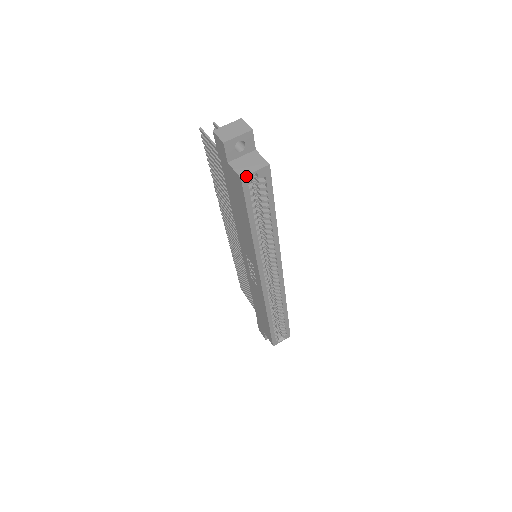
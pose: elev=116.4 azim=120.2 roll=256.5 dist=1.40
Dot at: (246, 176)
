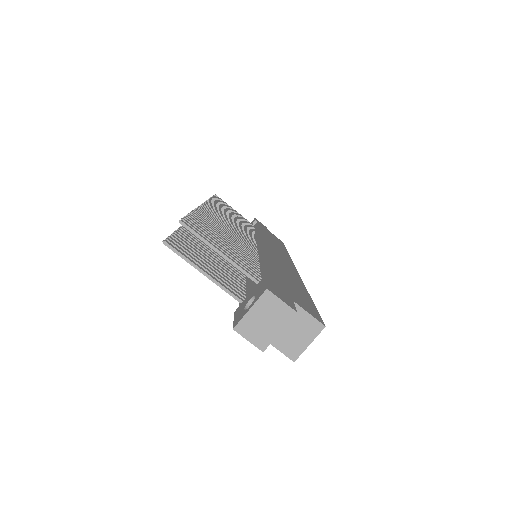
Dot at: (299, 355)
